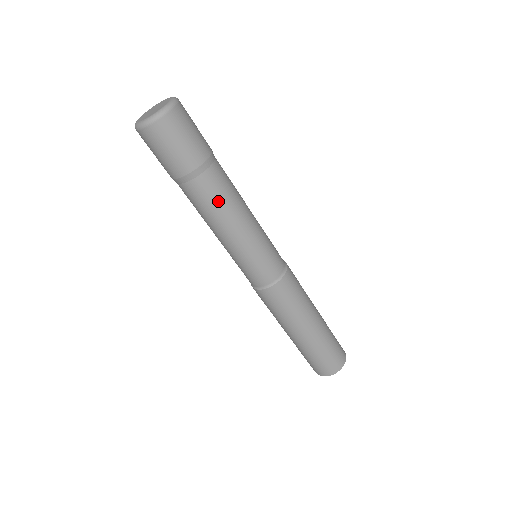
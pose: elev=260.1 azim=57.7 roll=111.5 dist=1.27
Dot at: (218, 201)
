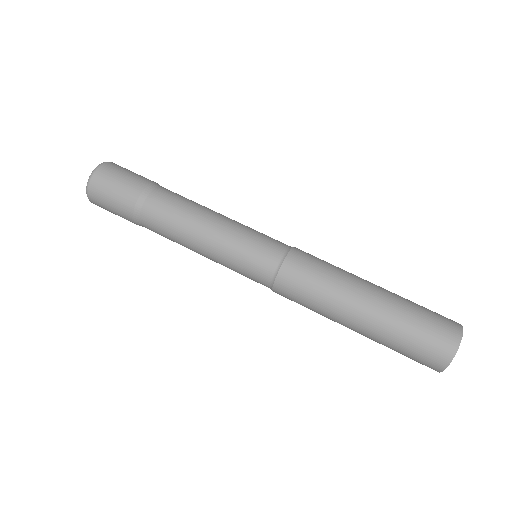
Dot at: (171, 217)
